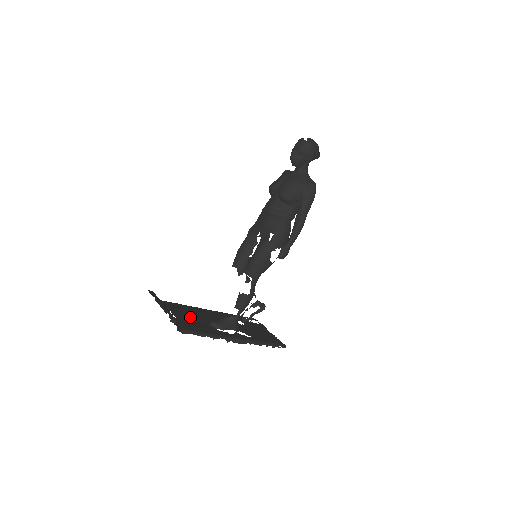
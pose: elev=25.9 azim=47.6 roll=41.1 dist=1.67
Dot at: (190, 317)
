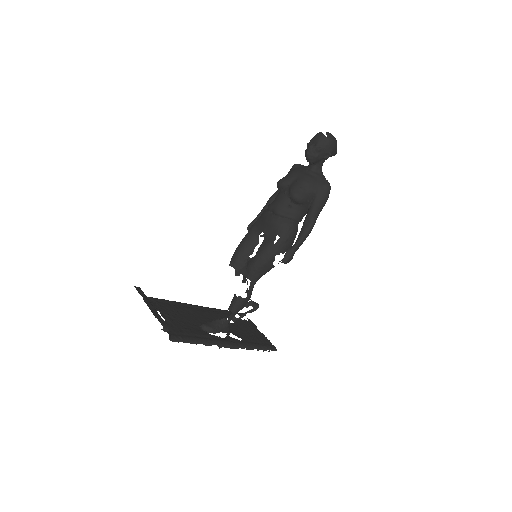
Dot at: (180, 318)
